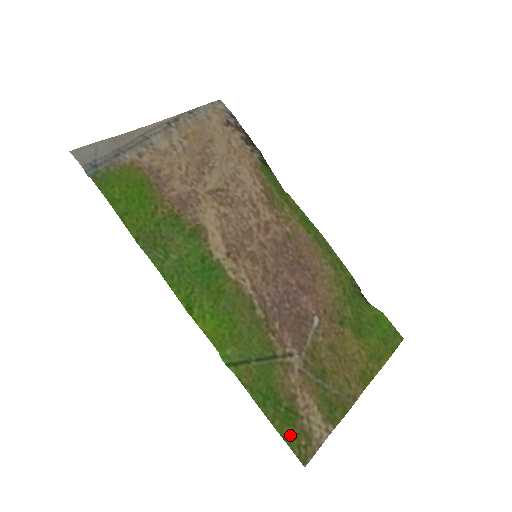
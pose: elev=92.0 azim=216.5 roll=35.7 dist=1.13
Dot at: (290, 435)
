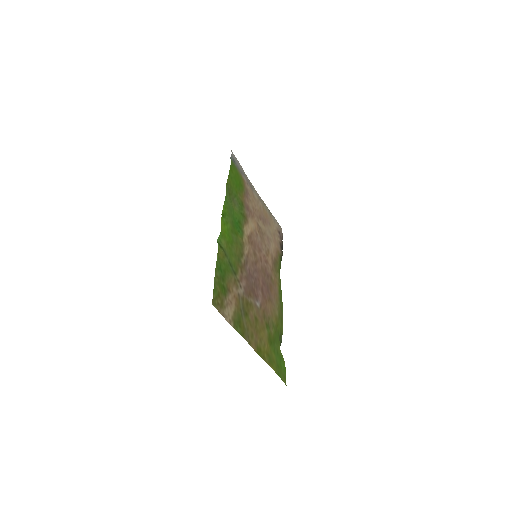
Dot at: (217, 290)
